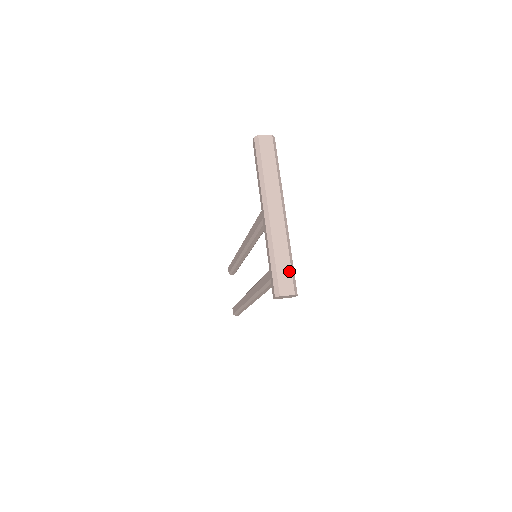
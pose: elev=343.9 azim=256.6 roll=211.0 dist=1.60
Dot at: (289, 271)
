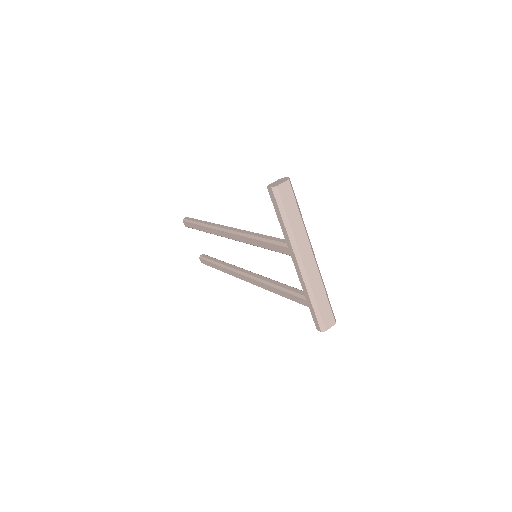
Dot at: (328, 307)
